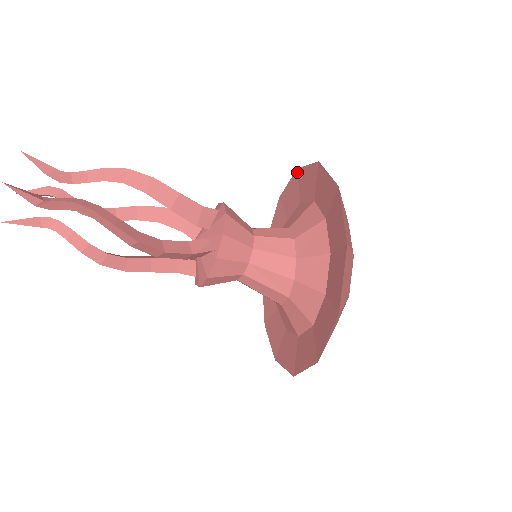
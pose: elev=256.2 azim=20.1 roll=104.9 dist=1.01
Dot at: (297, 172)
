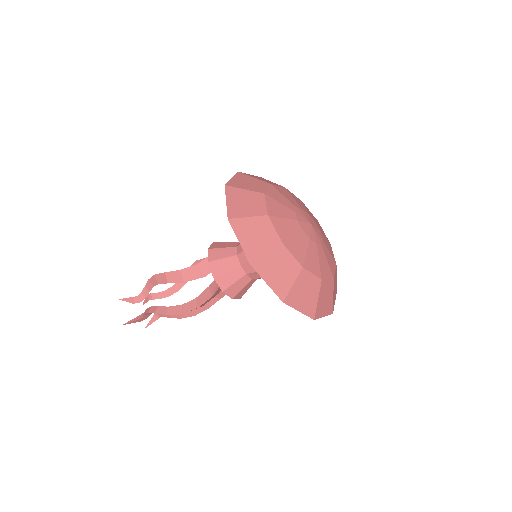
Dot at: (240, 174)
